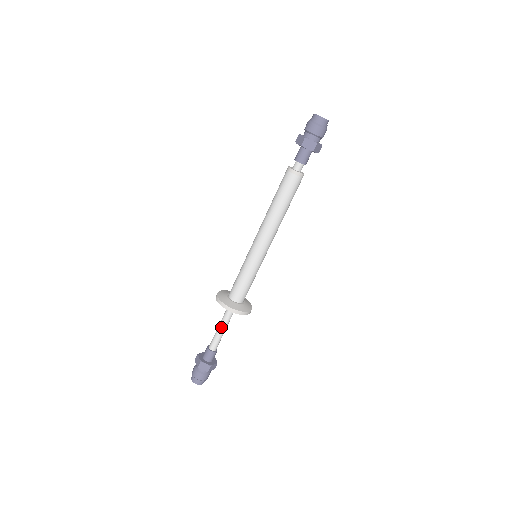
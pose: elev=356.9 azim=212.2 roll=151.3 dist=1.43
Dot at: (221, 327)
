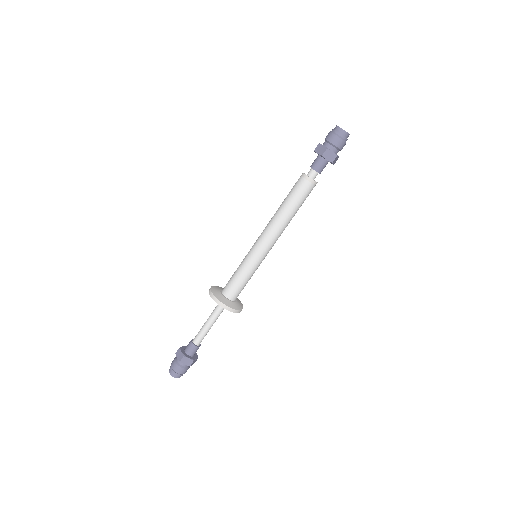
Dot at: (209, 323)
